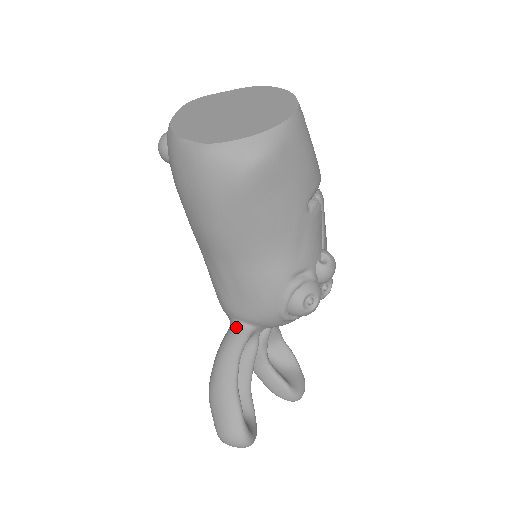
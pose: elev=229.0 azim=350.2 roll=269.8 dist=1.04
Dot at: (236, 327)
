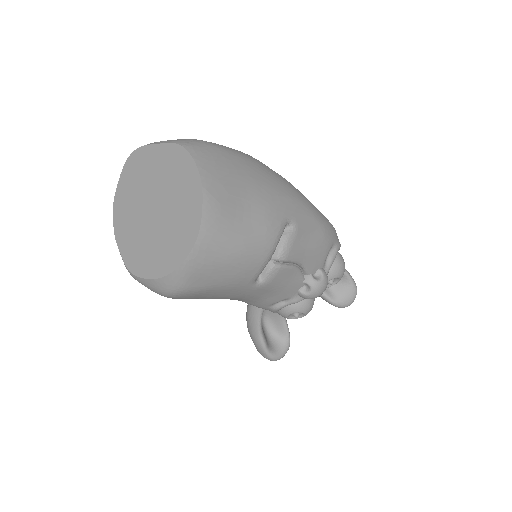
Dot at: occluded
